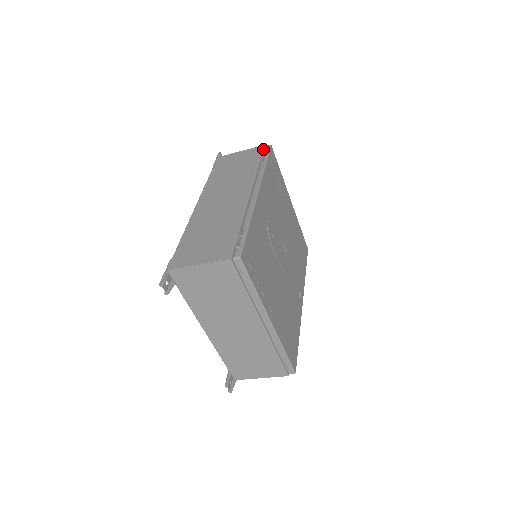
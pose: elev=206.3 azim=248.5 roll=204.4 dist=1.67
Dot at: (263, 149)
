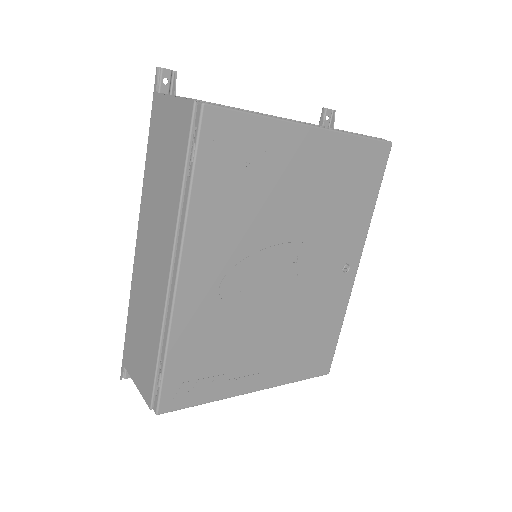
Dot at: (192, 119)
